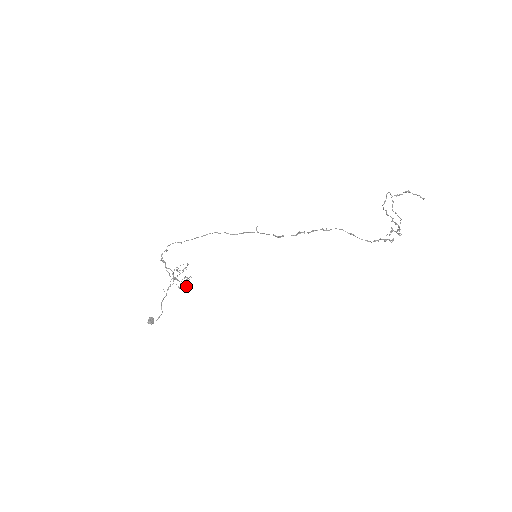
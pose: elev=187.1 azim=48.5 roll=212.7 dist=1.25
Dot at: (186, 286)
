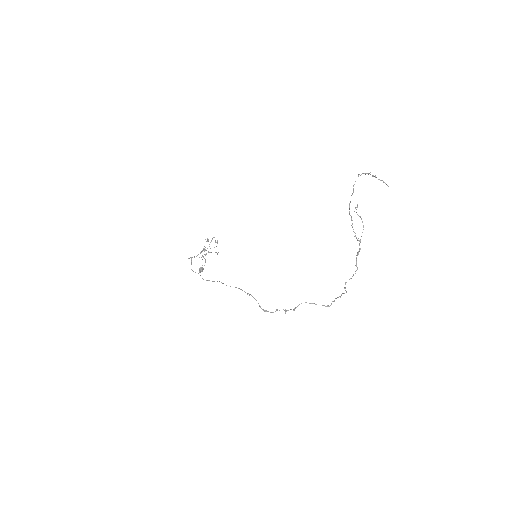
Dot at: (214, 247)
